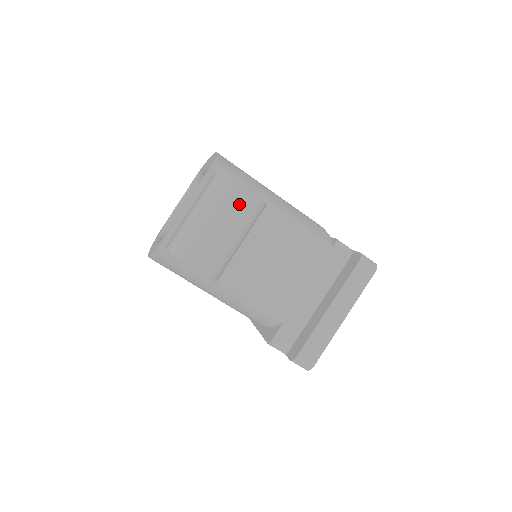
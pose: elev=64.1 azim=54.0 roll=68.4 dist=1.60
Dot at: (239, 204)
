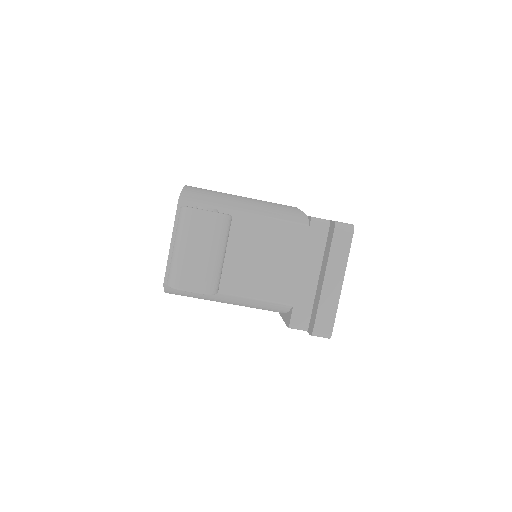
Dot at: (206, 226)
